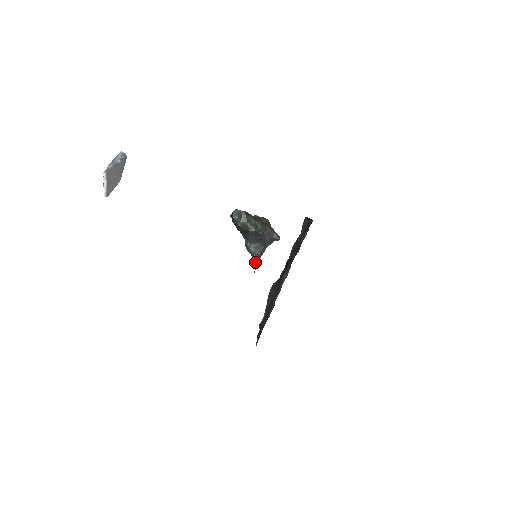
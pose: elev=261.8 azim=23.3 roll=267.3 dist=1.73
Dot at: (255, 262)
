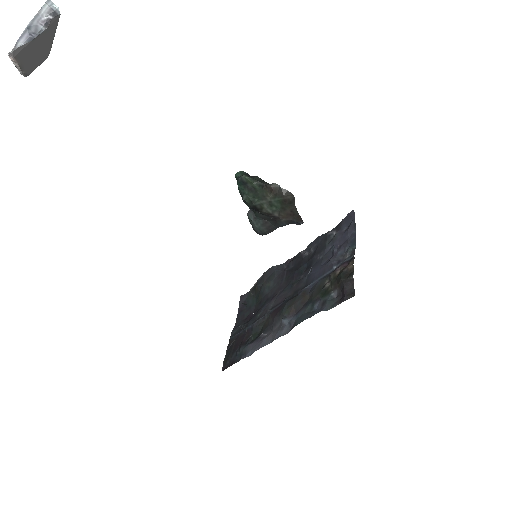
Dot at: (246, 306)
